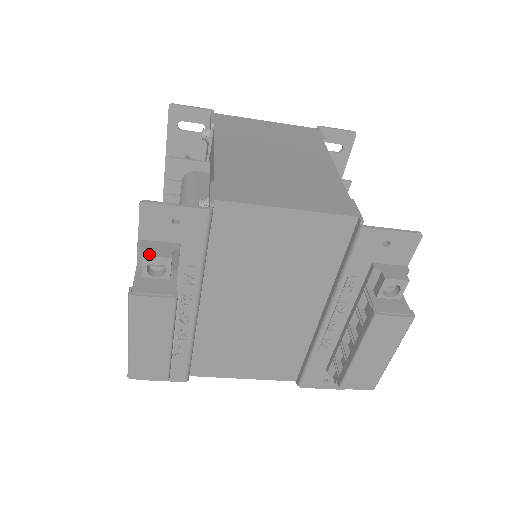
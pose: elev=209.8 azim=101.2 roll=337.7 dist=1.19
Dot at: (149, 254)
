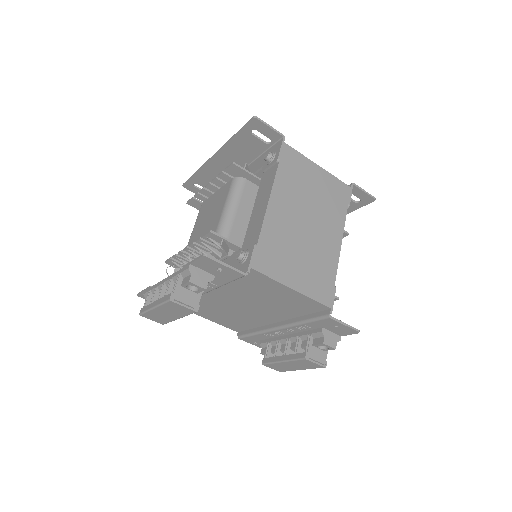
Dot at: (193, 282)
